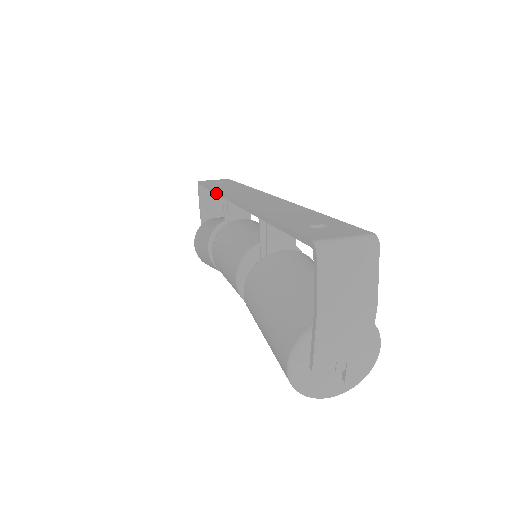
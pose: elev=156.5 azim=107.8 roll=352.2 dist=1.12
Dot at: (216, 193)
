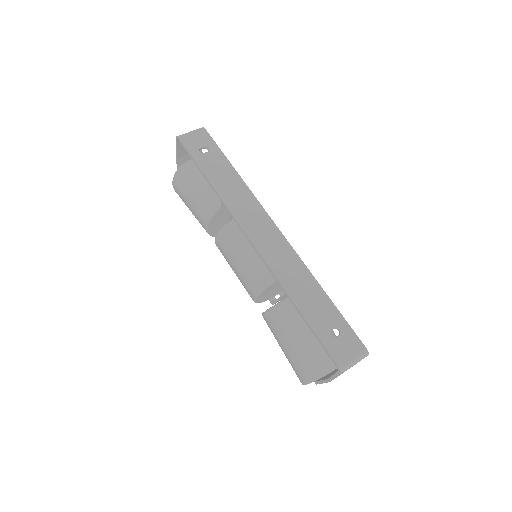
Dot at: (219, 198)
